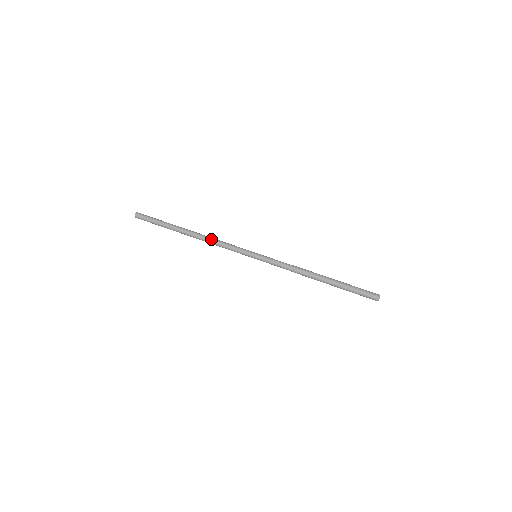
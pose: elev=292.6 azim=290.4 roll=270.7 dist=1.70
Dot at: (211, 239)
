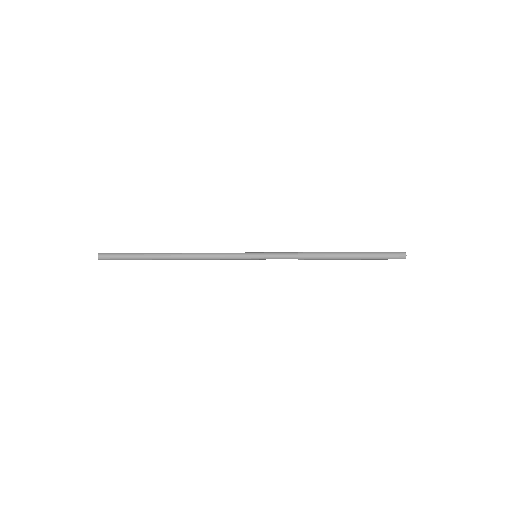
Dot at: occluded
